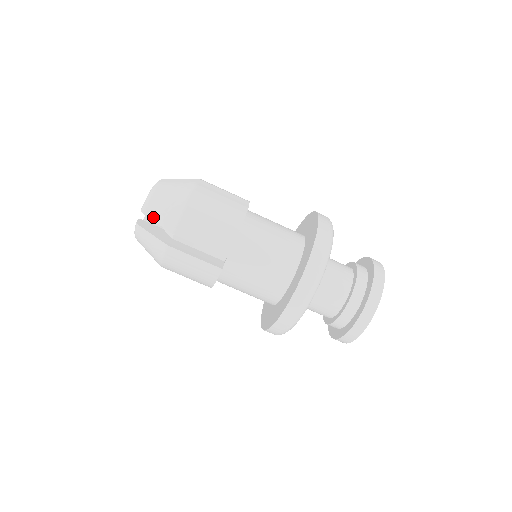
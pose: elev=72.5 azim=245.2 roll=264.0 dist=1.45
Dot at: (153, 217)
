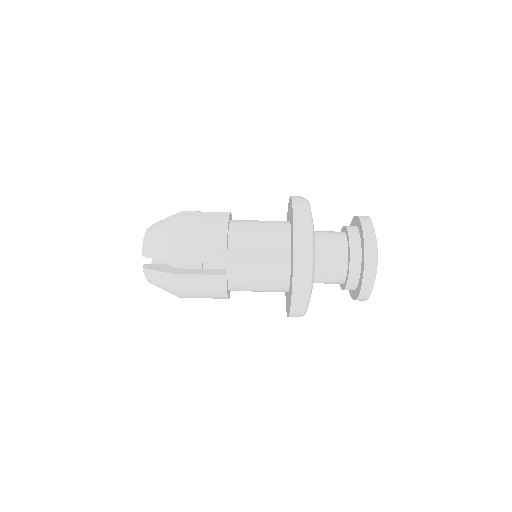
Dot at: (153, 256)
